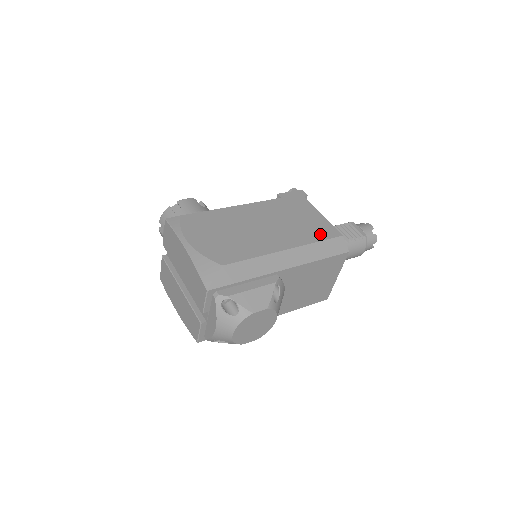
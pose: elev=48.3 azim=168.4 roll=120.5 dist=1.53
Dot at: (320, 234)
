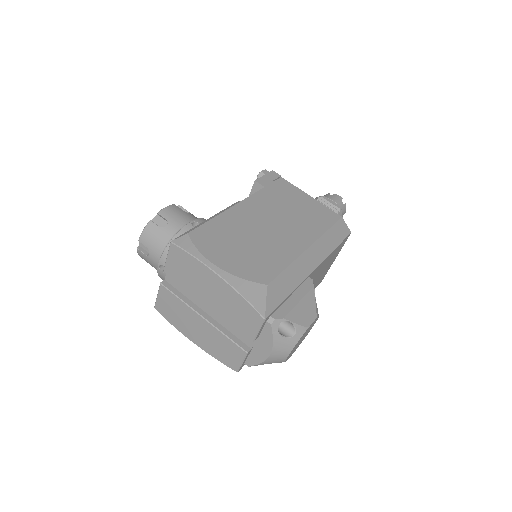
Dot at: (324, 220)
